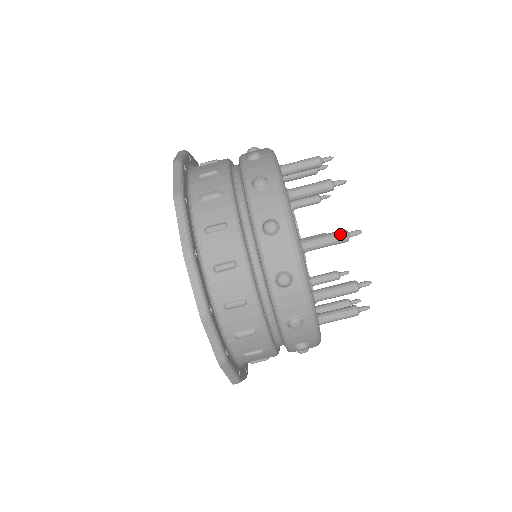
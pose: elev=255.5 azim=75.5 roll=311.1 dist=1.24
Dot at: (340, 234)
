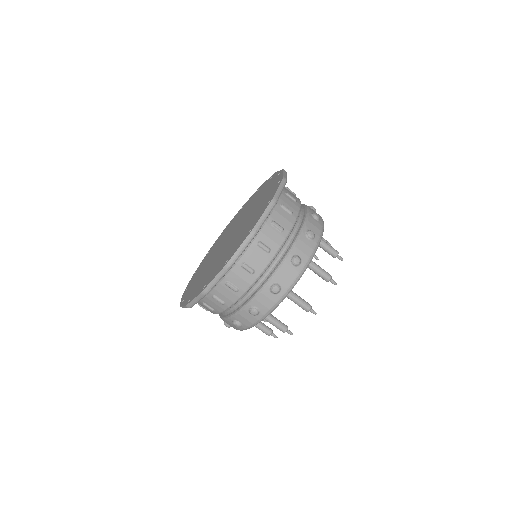
Dot at: (282, 329)
